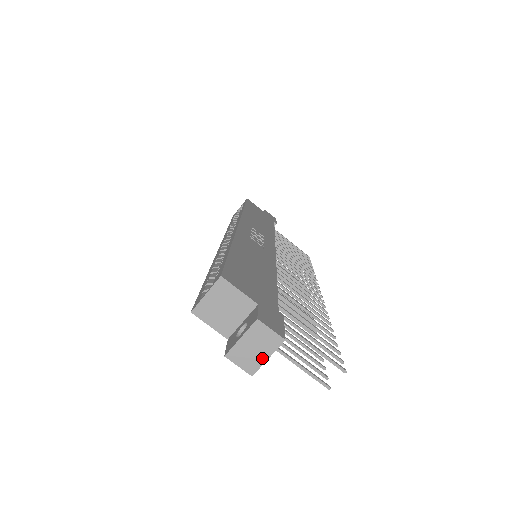
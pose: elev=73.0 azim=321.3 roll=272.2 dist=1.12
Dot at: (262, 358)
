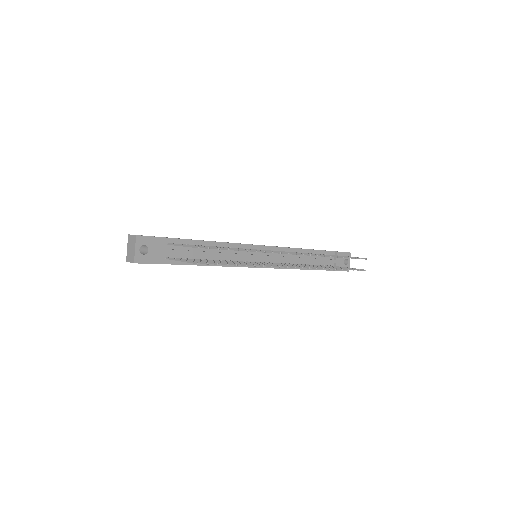
Dot at: (134, 251)
